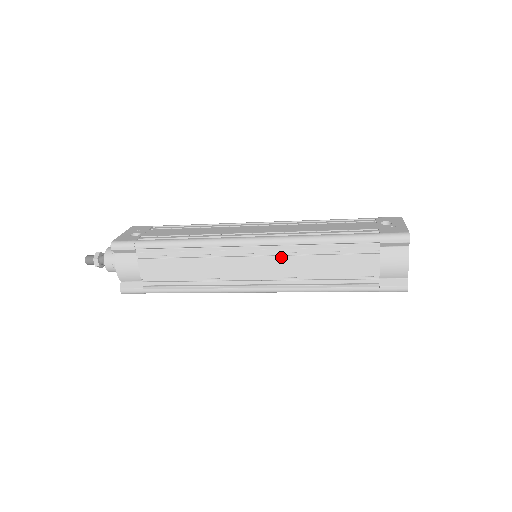
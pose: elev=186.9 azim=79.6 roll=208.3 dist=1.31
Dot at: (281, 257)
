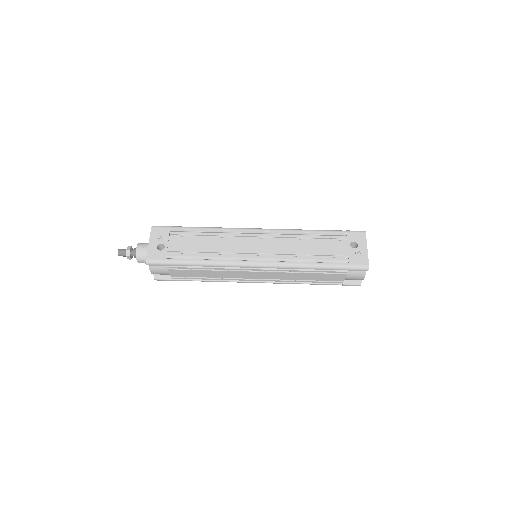
Dot at: (278, 273)
